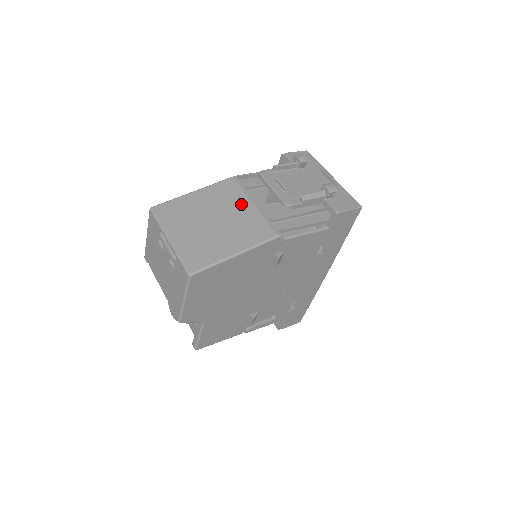
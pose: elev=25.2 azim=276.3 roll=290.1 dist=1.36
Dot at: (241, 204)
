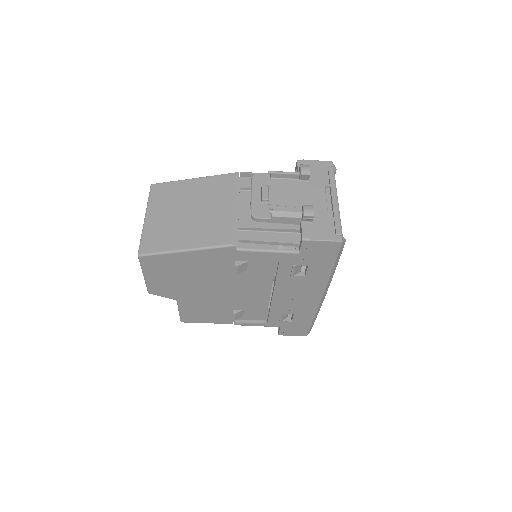
Dot at: (222, 202)
